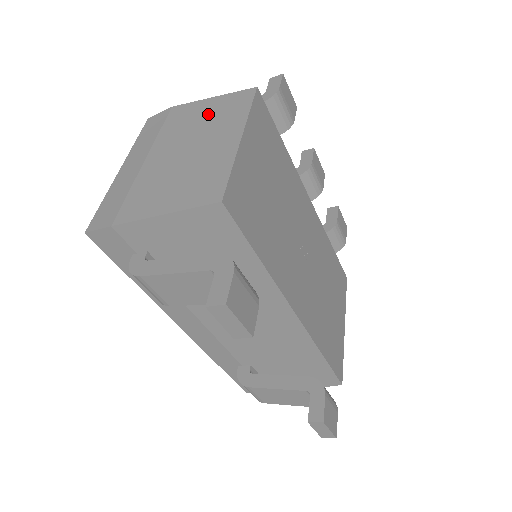
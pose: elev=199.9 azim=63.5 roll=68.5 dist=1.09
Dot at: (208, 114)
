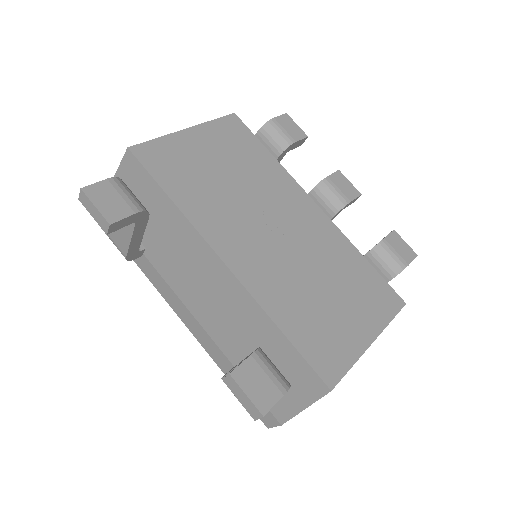
Dot at: occluded
